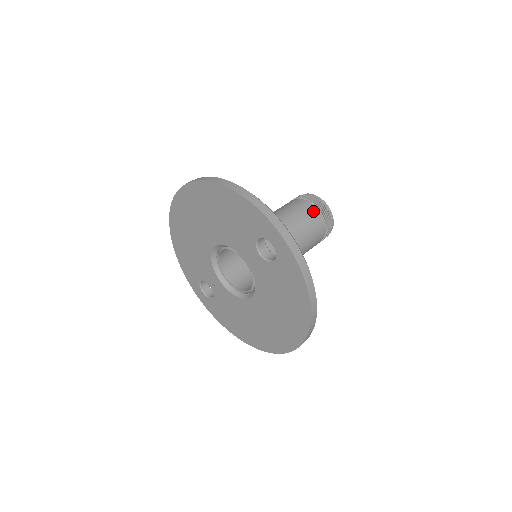
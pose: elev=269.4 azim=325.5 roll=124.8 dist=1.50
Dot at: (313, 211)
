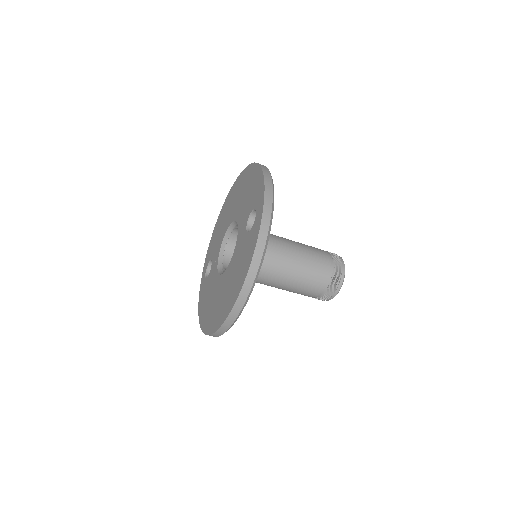
Dot at: (327, 260)
